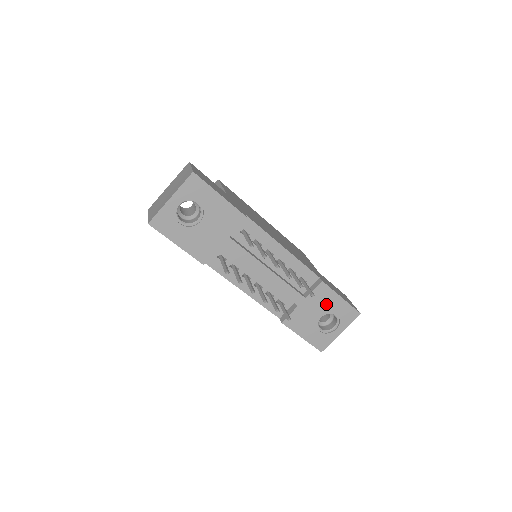
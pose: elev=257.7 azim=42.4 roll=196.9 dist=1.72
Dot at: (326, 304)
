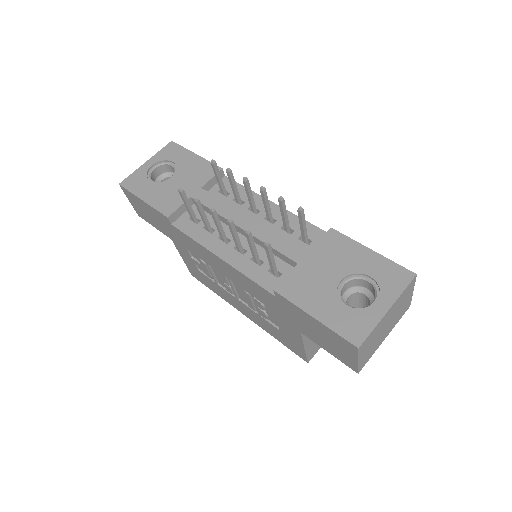
Dot at: (346, 260)
